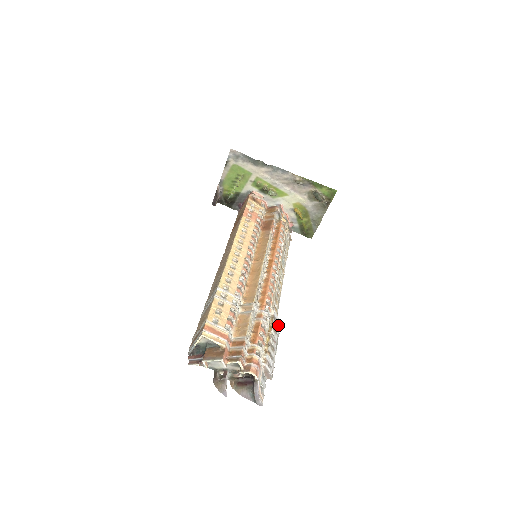
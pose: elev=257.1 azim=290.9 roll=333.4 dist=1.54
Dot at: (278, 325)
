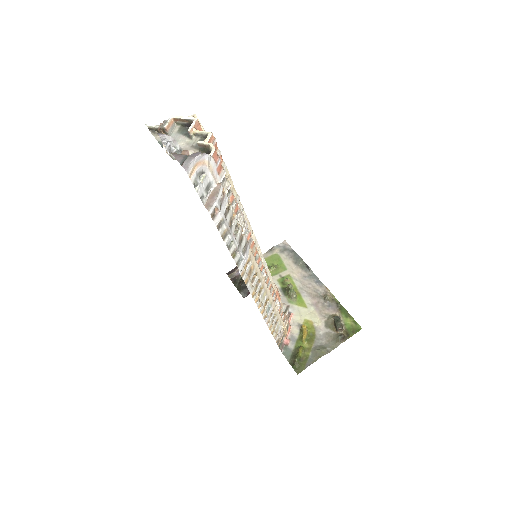
Dot at: (243, 255)
